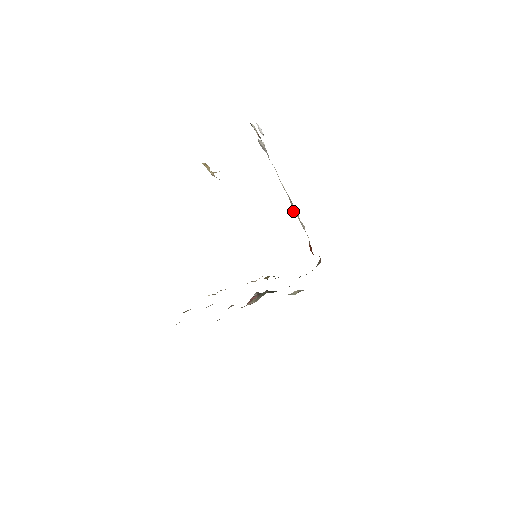
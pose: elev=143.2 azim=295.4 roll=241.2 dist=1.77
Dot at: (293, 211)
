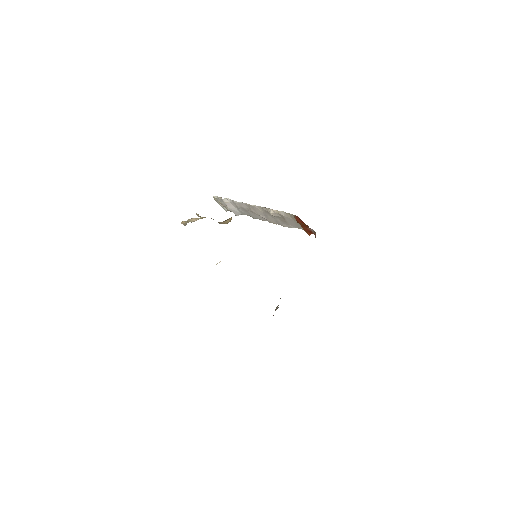
Dot at: (271, 212)
